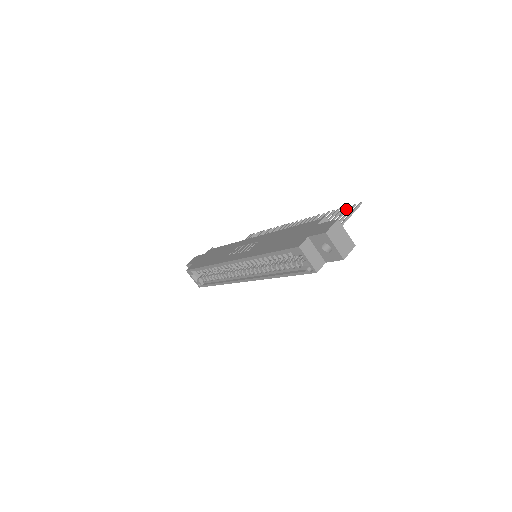
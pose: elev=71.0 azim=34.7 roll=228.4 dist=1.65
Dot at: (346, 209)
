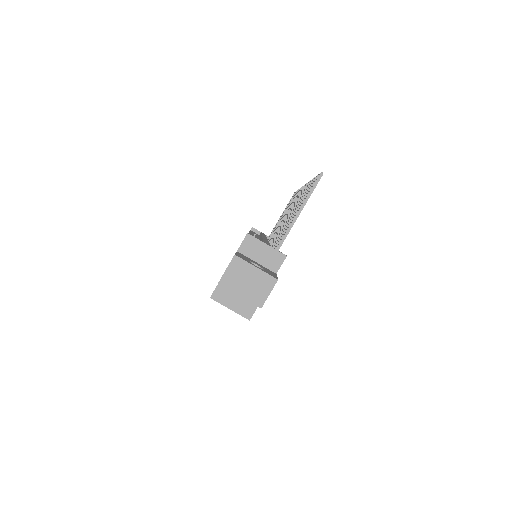
Dot at: (312, 184)
